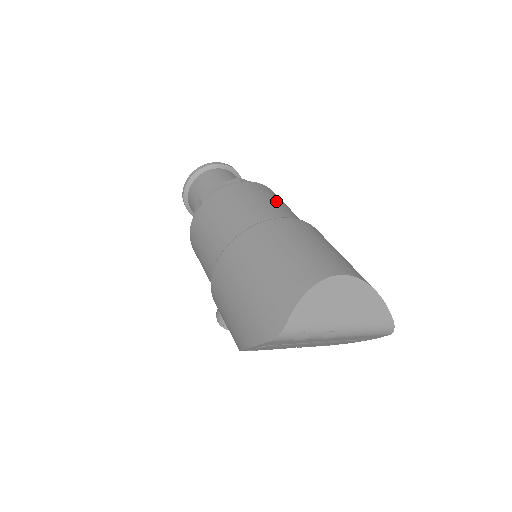
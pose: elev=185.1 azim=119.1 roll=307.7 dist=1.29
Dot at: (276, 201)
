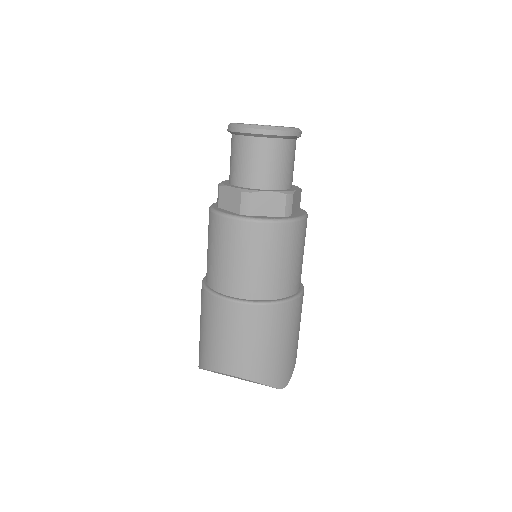
Dot at: (246, 261)
